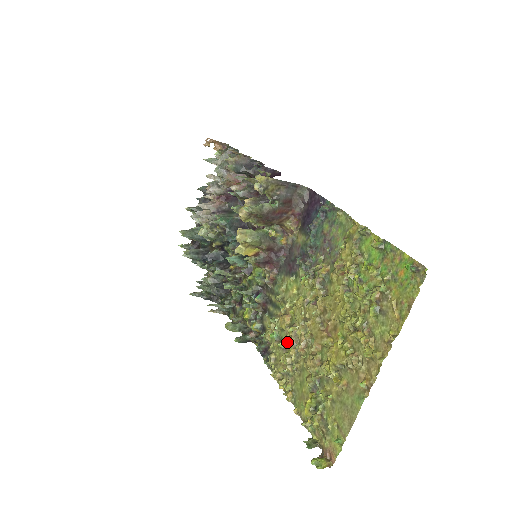
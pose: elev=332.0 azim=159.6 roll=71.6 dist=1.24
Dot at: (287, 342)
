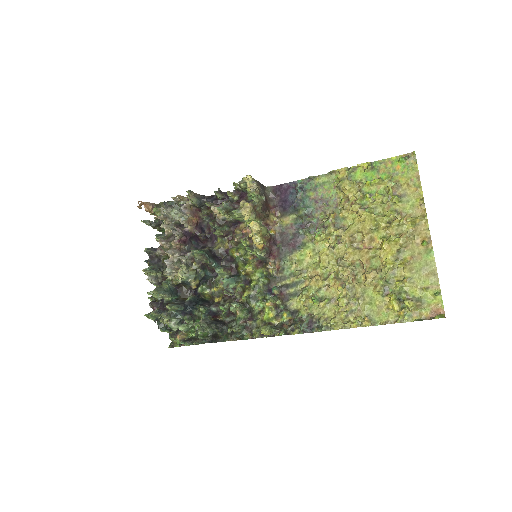
Dot at: (331, 293)
